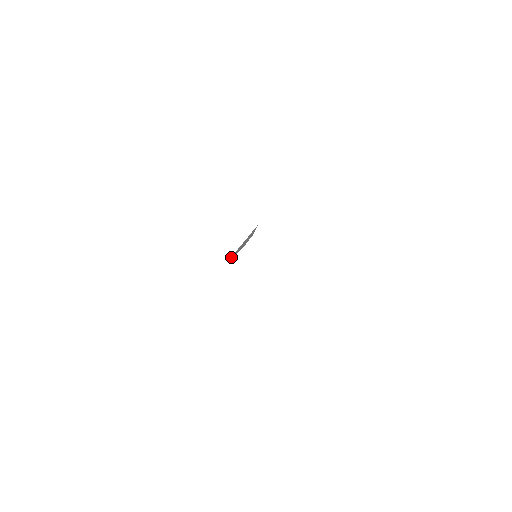
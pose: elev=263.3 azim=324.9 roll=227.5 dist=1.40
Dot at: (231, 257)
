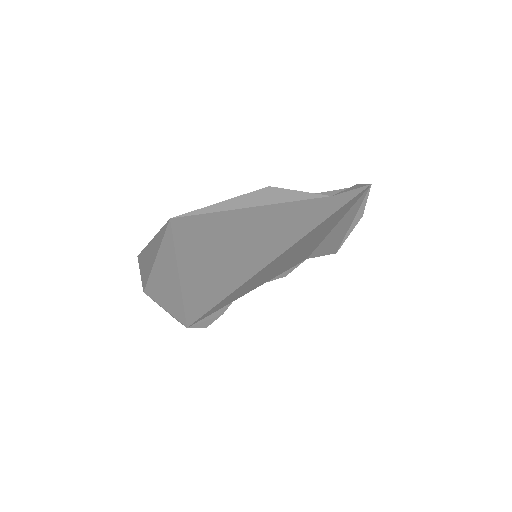
Dot at: (194, 324)
